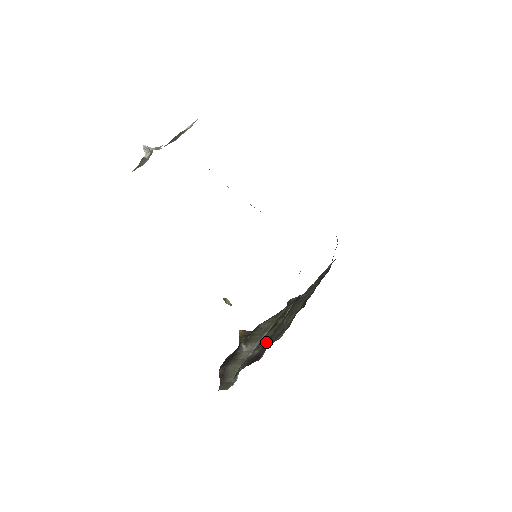
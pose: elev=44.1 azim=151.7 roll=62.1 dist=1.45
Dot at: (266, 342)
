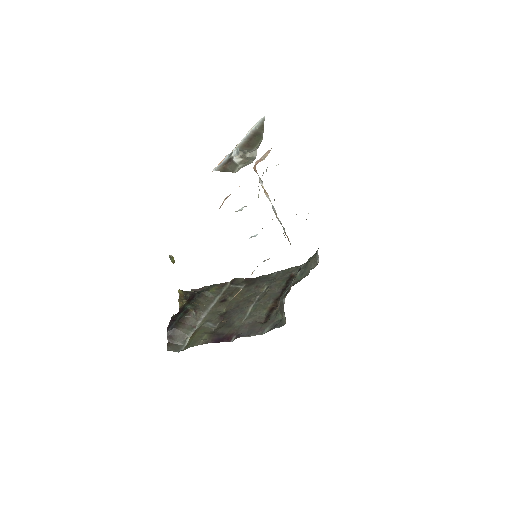
Dot at: (225, 320)
